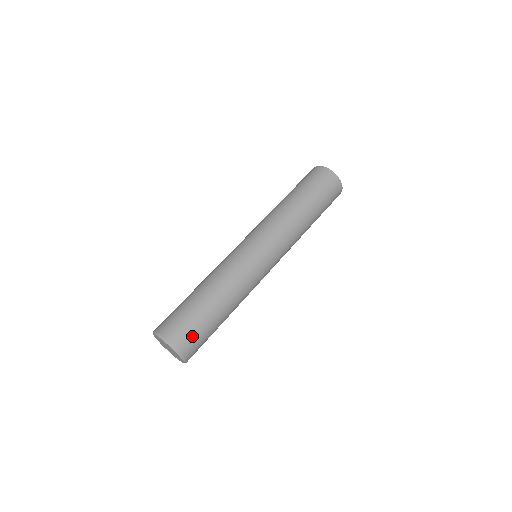
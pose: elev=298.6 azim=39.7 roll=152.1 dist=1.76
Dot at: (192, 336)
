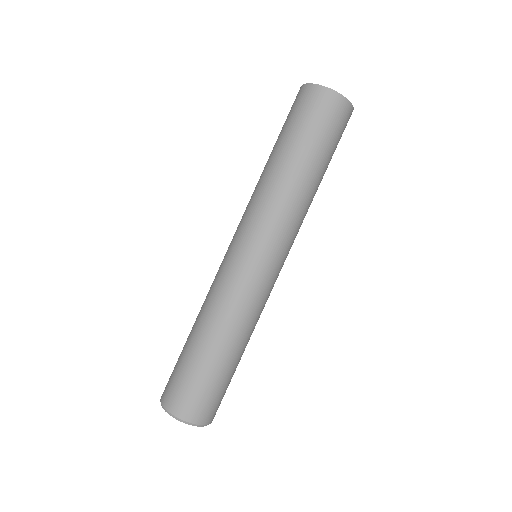
Dot at: (217, 402)
